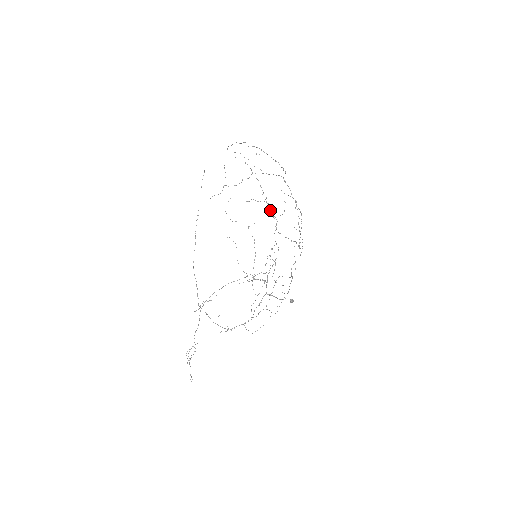
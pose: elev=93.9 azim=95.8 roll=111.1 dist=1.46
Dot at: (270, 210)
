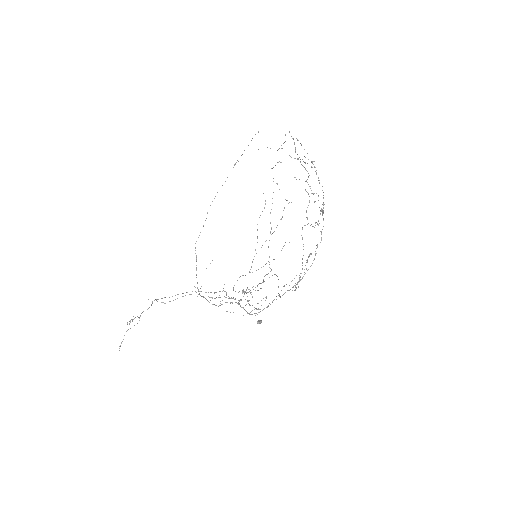
Dot at: occluded
